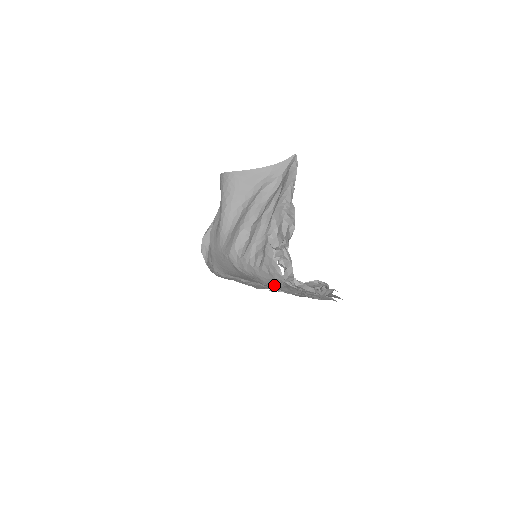
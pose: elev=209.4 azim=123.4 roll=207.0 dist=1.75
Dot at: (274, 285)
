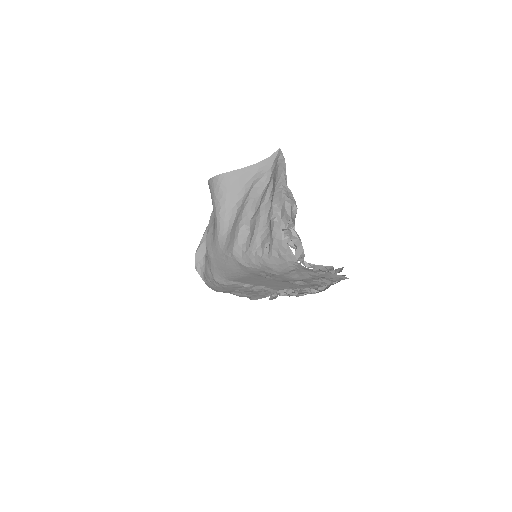
Dot at: (285, 271)
